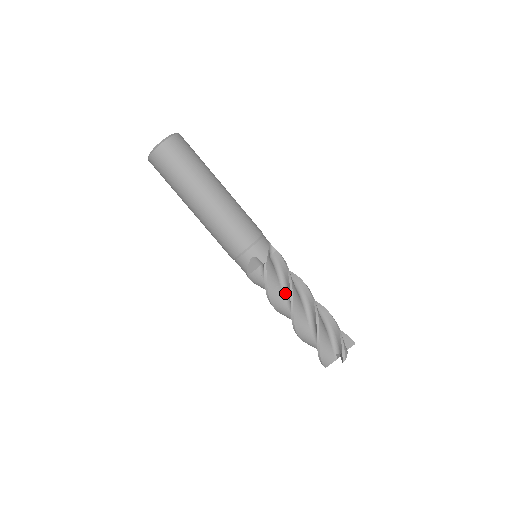
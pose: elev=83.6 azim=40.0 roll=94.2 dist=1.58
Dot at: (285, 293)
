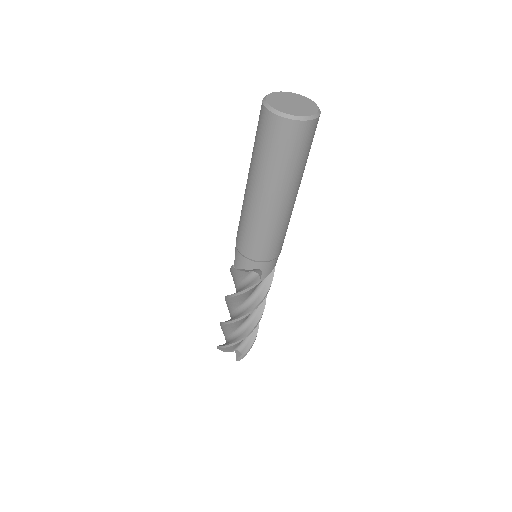
Dot at: (249, 299)
